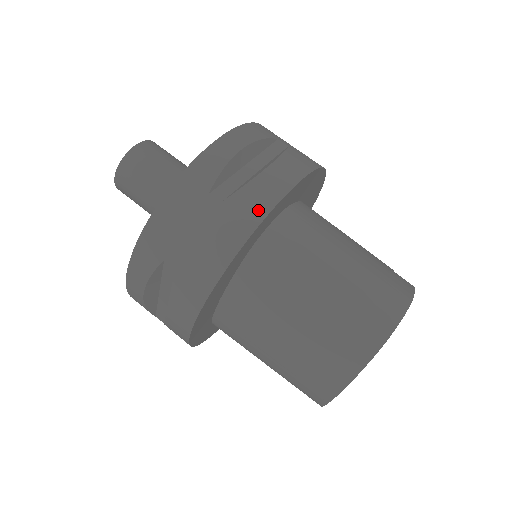
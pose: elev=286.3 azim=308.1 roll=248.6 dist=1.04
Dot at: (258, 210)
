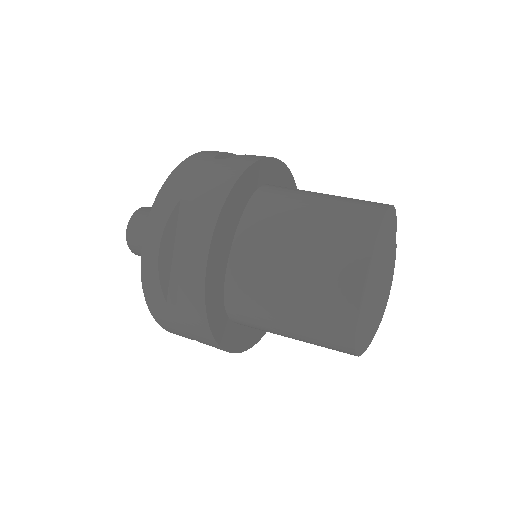
Dot at: (252, 159)
